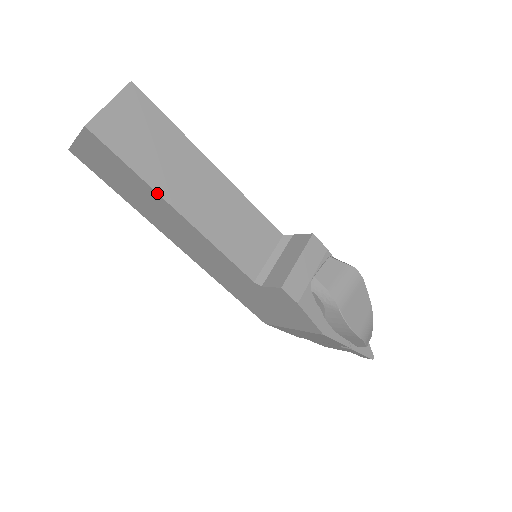
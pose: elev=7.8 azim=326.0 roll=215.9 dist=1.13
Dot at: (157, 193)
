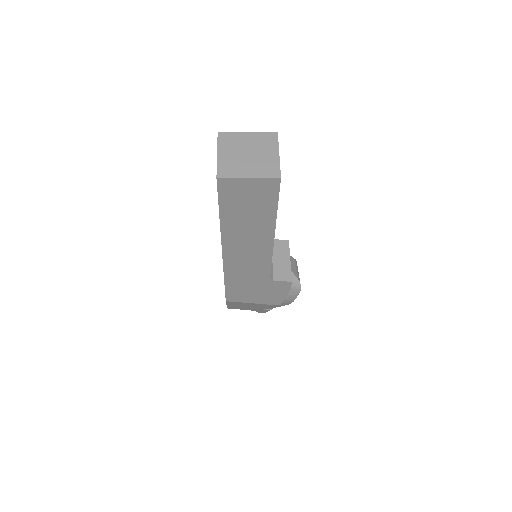
Dot at: occluded
